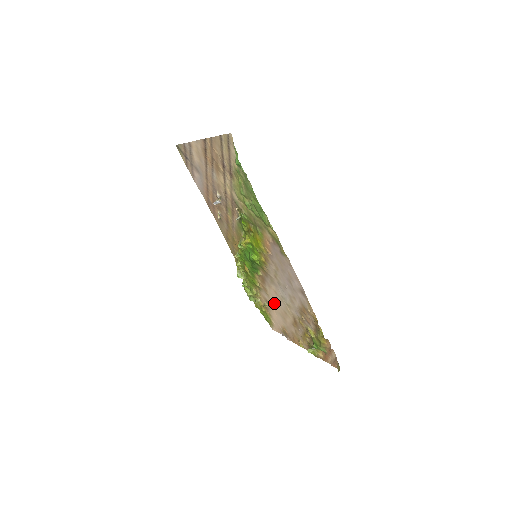
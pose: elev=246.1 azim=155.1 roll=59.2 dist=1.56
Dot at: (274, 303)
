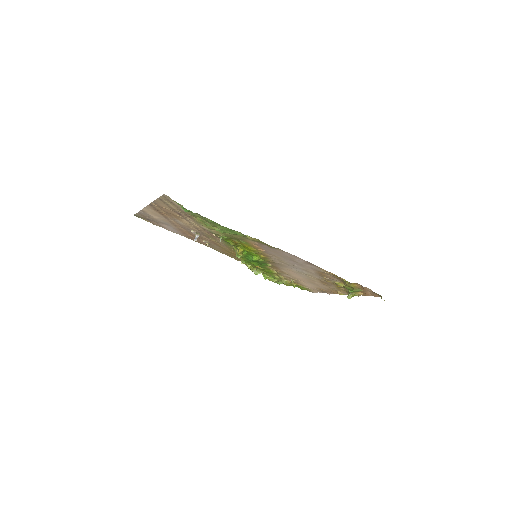
Dot at: (297, 277)
